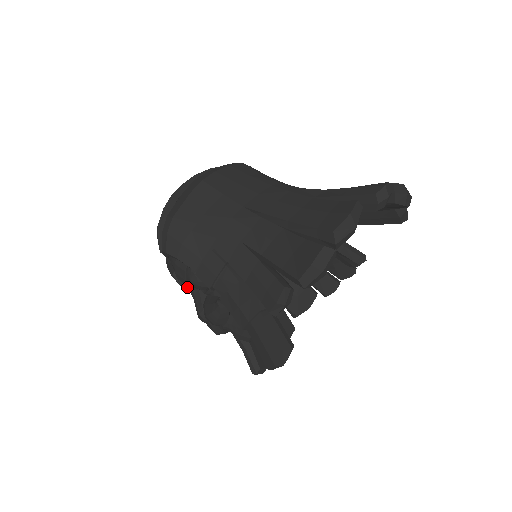
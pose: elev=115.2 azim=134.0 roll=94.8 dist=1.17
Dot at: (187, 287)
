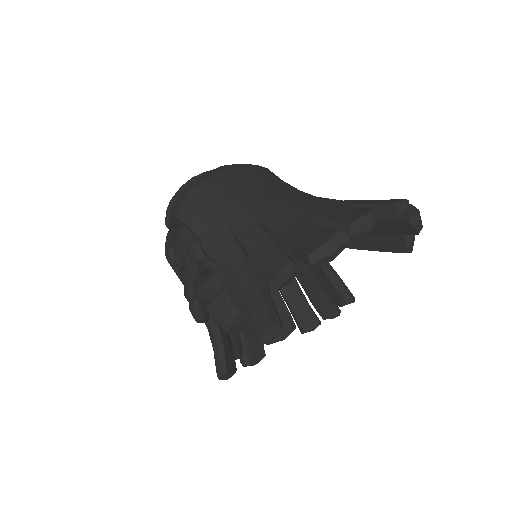
Dot at: (182, 262)
